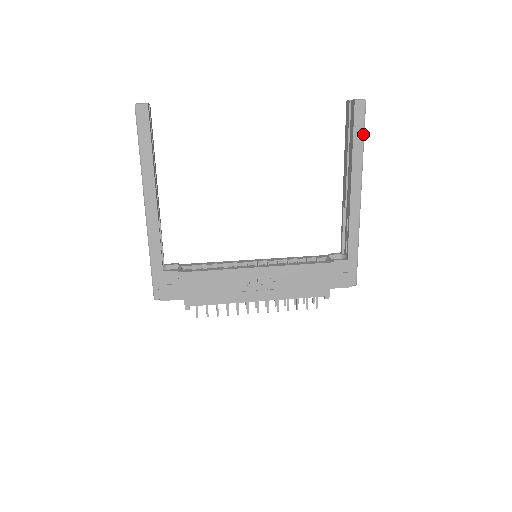
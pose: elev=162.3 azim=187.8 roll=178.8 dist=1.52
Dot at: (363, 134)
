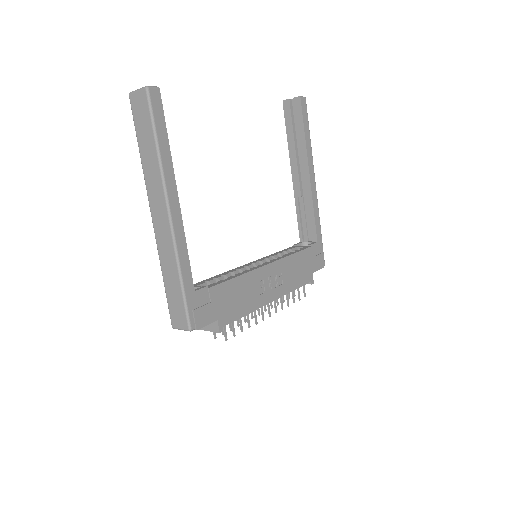
Dot at: occluded
